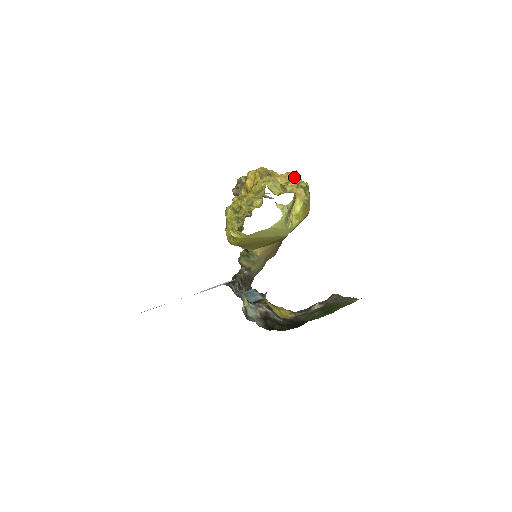
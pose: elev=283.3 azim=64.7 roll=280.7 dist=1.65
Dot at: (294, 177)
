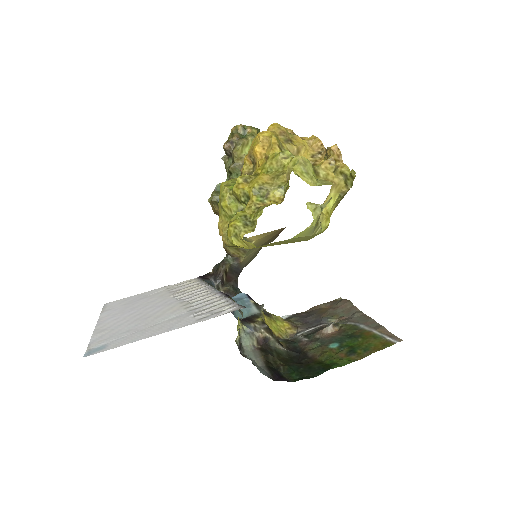
Dot at: (331, 154)
